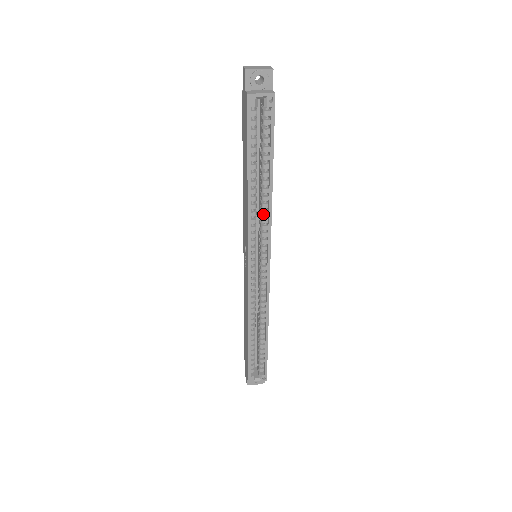
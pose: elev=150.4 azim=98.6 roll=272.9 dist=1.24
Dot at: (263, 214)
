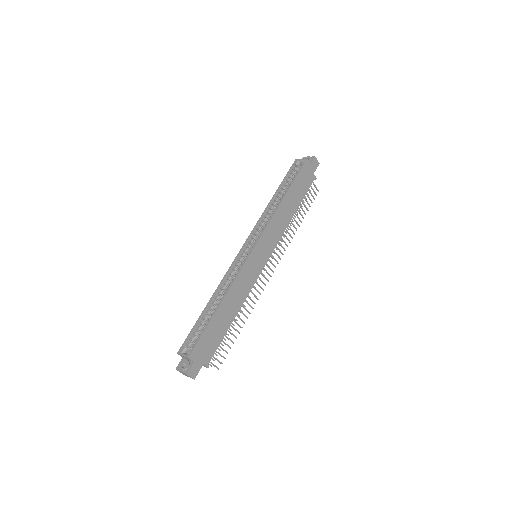
Dot at: (271, 216)
